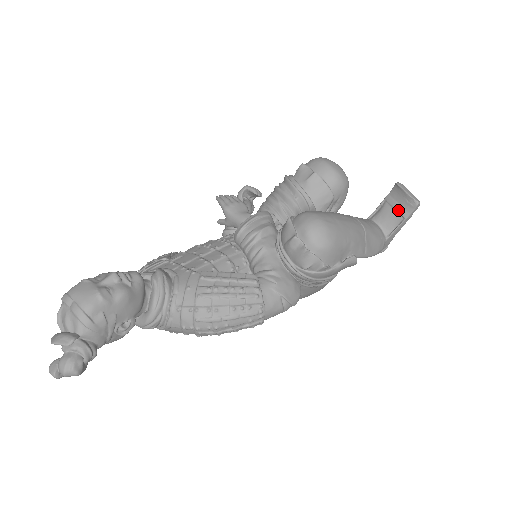
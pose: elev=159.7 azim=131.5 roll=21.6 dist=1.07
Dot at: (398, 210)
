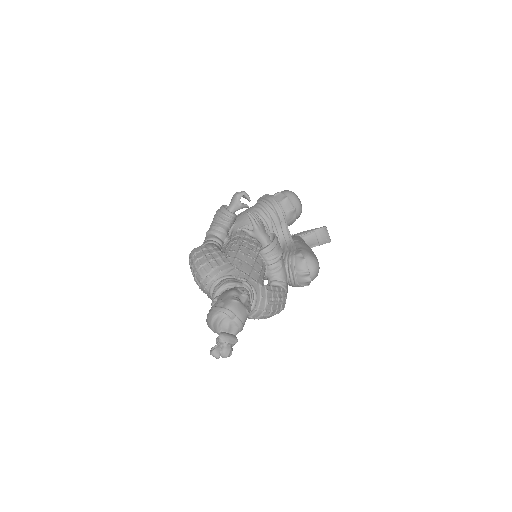
Dot at: (319, 240)
